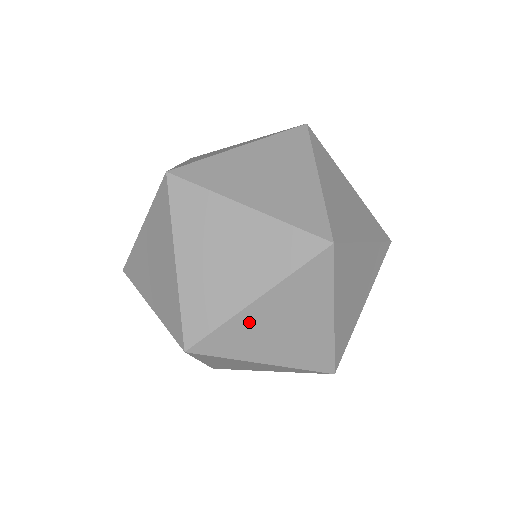
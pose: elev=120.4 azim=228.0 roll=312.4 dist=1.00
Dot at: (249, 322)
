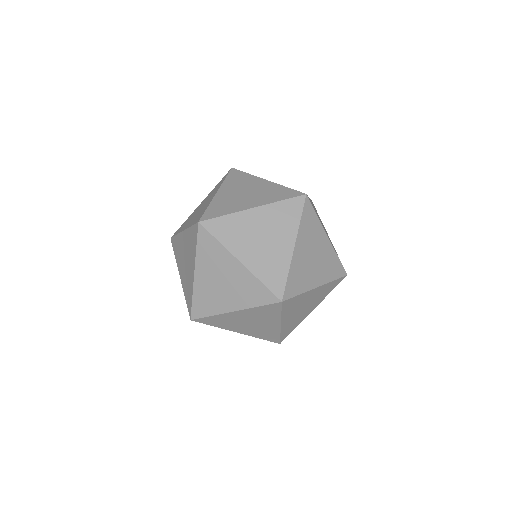
Dot at: (229, 318)
